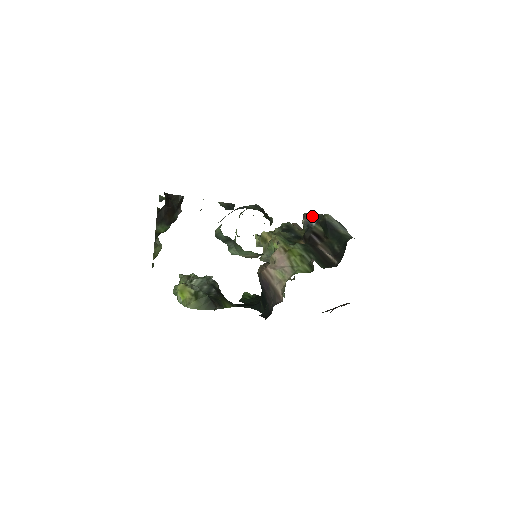
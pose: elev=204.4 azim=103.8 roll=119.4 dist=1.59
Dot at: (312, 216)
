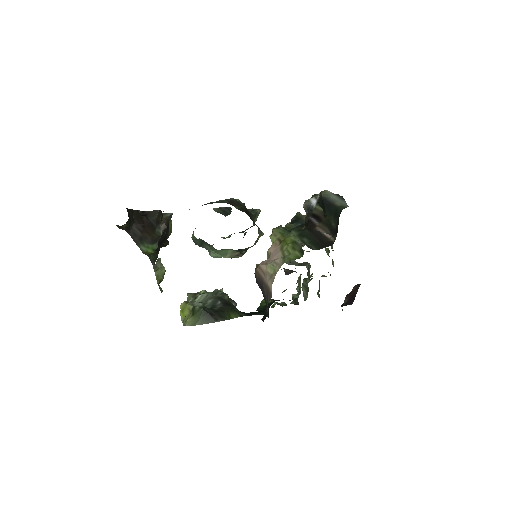
Dot at: (312, 198)
